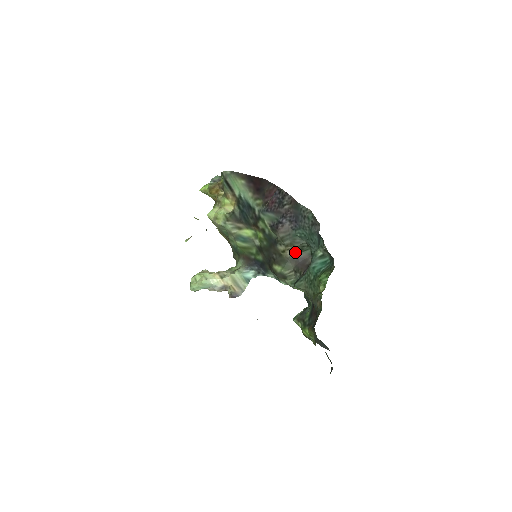
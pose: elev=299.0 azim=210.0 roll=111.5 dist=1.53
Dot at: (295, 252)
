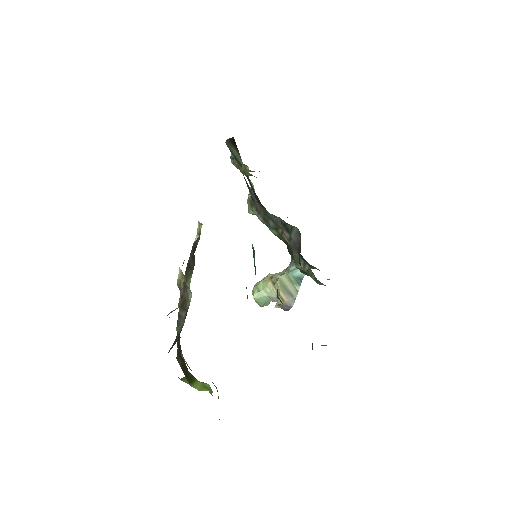
Dot at: (287, 235)
